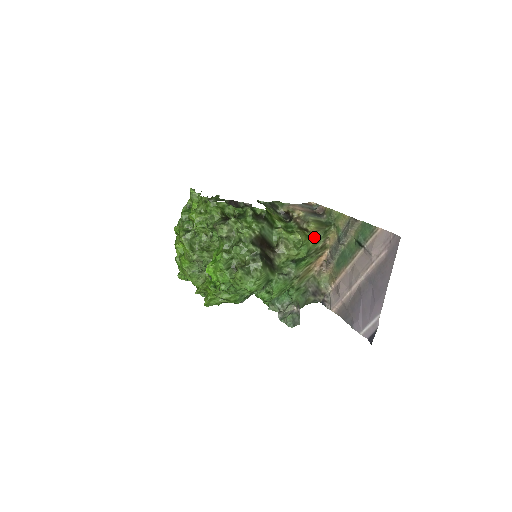
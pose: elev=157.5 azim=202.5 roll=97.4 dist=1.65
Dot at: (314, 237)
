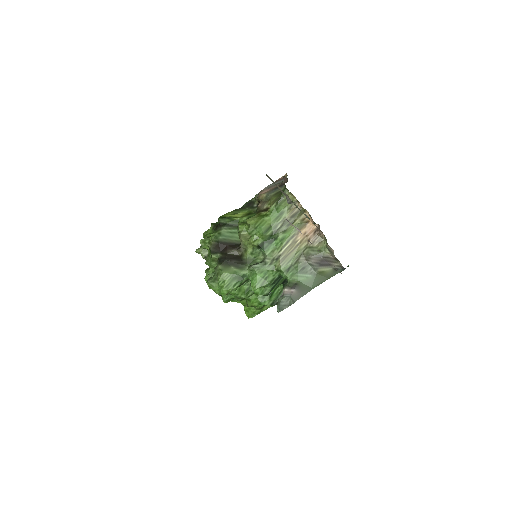
Dot at: (270, 212)
